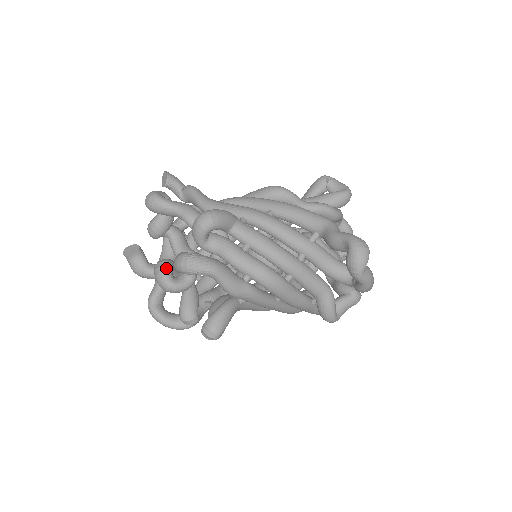
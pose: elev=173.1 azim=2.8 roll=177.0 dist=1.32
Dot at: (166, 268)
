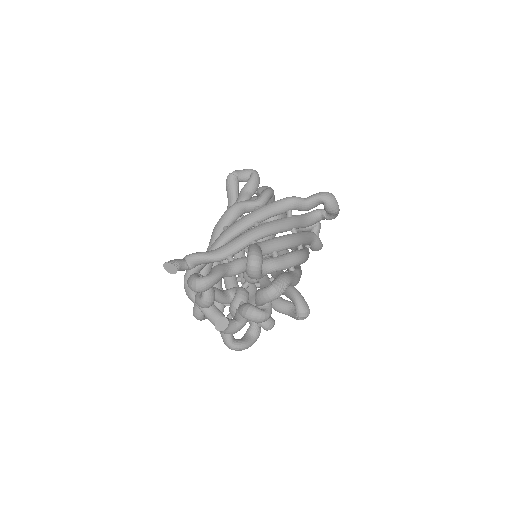
Dot at: (256, 309)
